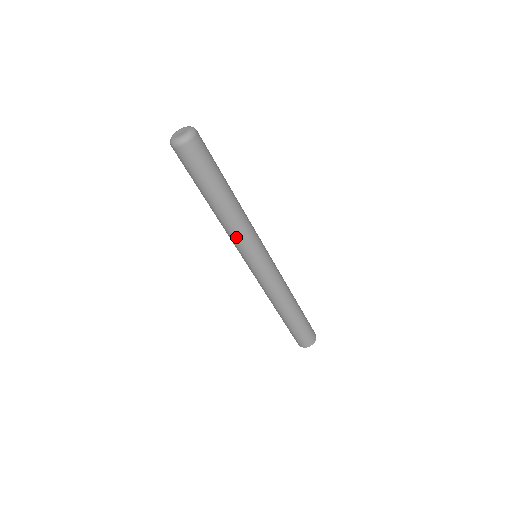
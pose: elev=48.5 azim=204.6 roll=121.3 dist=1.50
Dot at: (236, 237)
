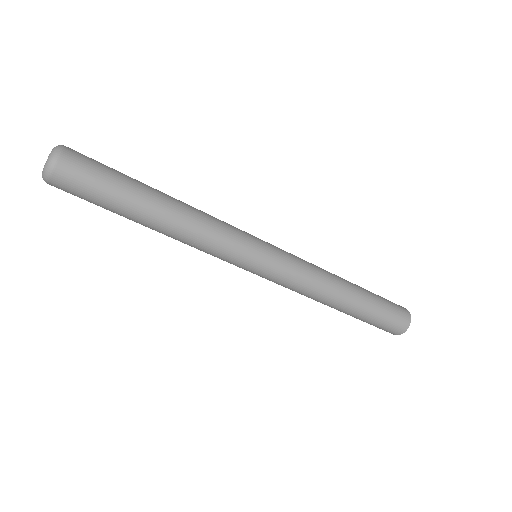
Dot at: (211, 242)
